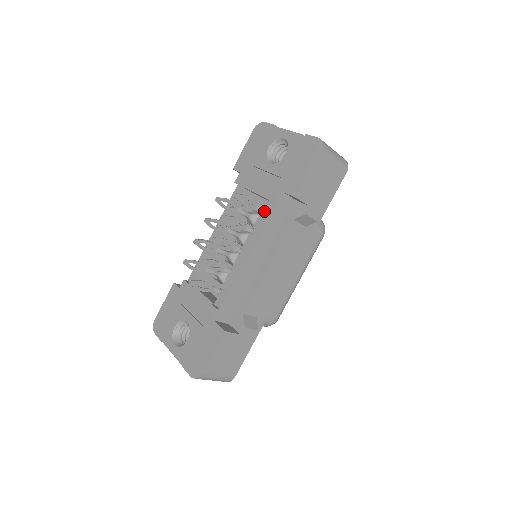
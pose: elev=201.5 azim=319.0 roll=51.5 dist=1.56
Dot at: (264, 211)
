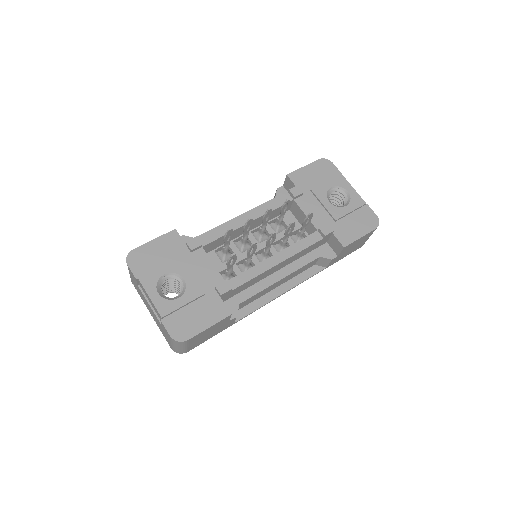
Dot at: (310, 236)
